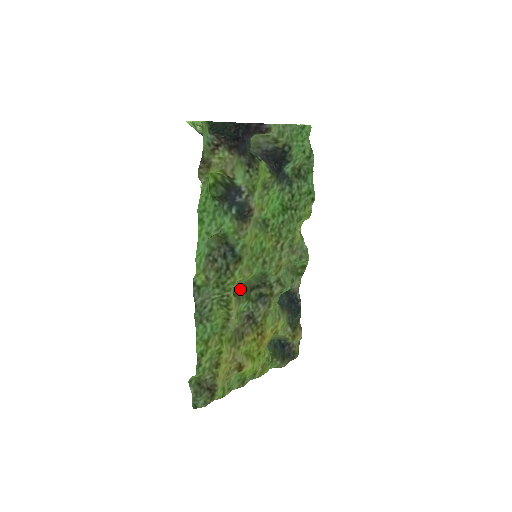
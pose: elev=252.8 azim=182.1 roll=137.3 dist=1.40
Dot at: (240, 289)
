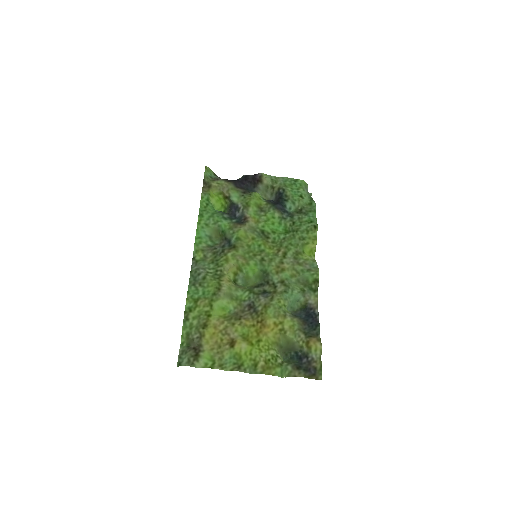
Dot at: (246, 287)
